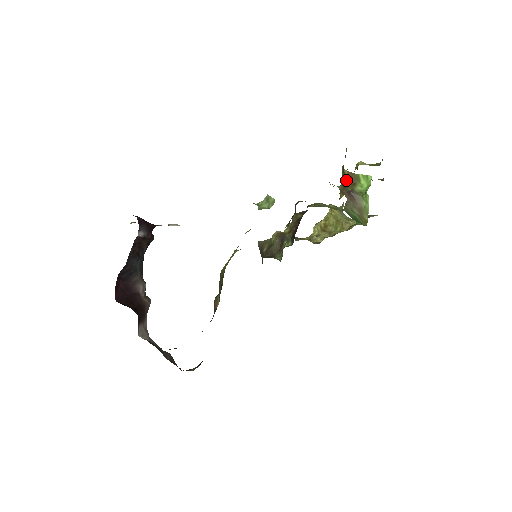
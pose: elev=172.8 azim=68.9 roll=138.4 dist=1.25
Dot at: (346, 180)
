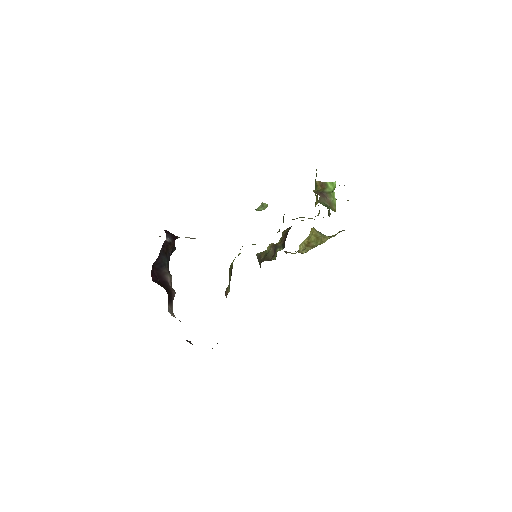
Dot at: (318, 187)
